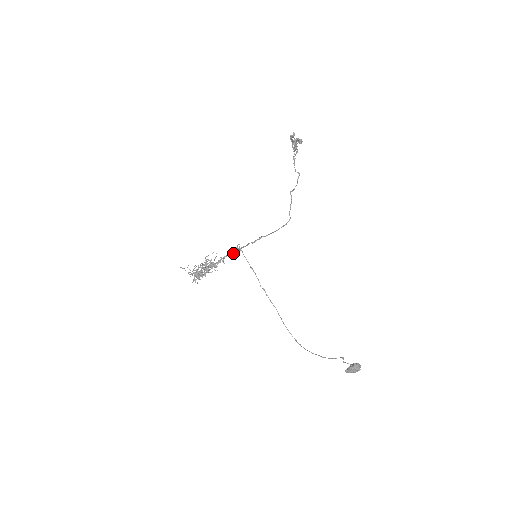
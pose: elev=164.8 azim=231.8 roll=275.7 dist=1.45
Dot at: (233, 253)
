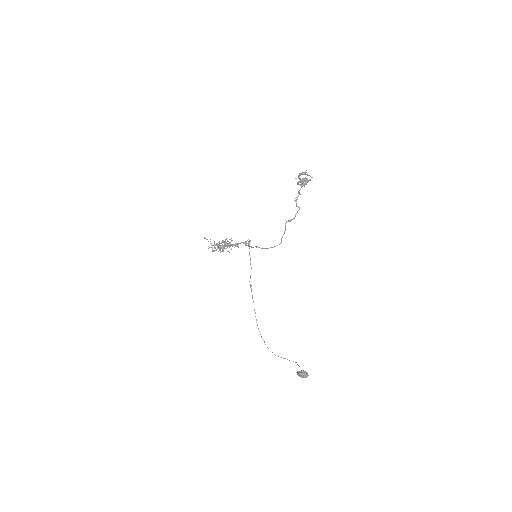
Dot at: occluded
